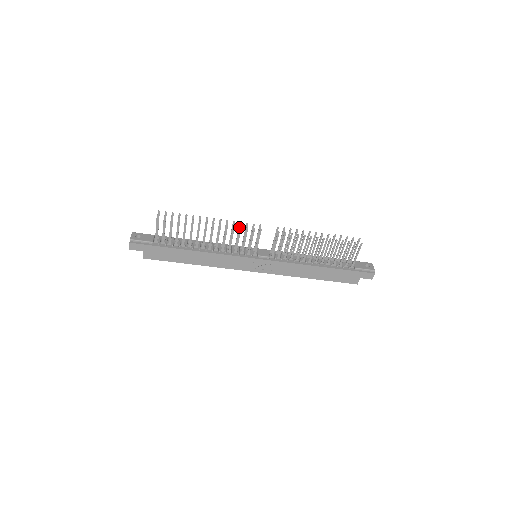
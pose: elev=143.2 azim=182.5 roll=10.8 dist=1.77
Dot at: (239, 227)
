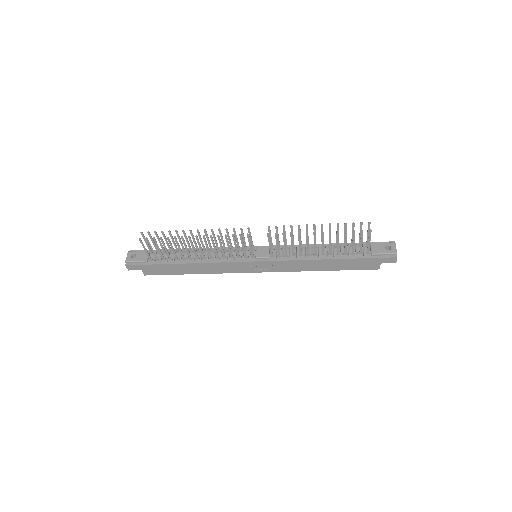
Dot at: (227, 233)
